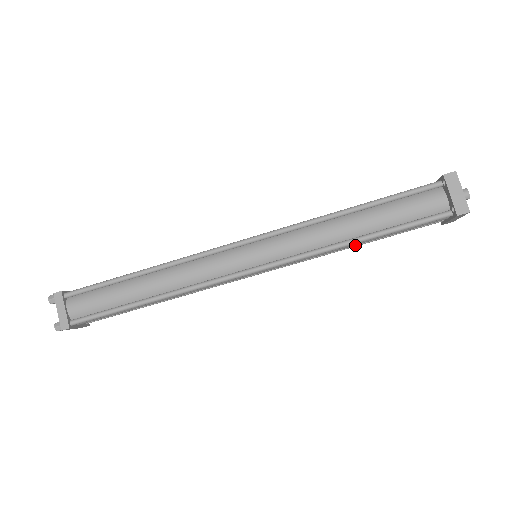
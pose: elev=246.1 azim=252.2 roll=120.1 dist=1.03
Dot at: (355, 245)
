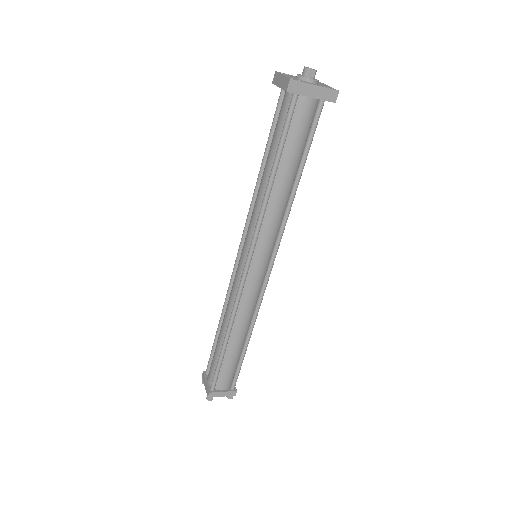
Dot at: (294, 185)
